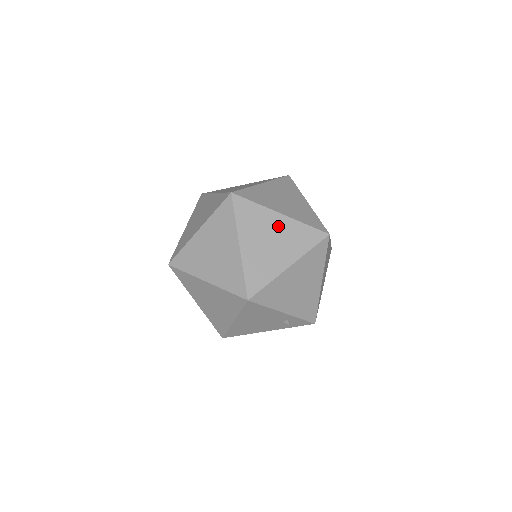
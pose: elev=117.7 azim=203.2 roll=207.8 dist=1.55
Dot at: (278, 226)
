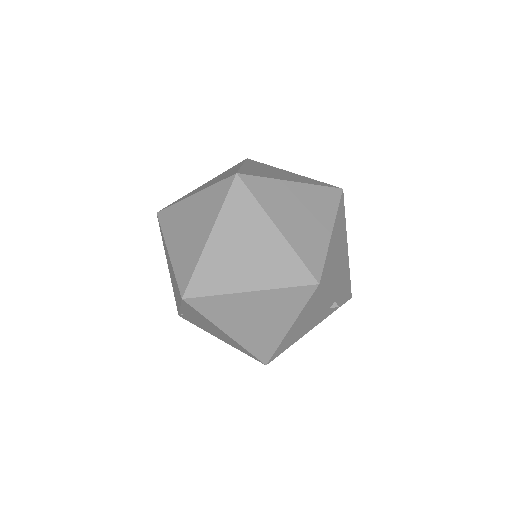
Dot at: (299, 195)
